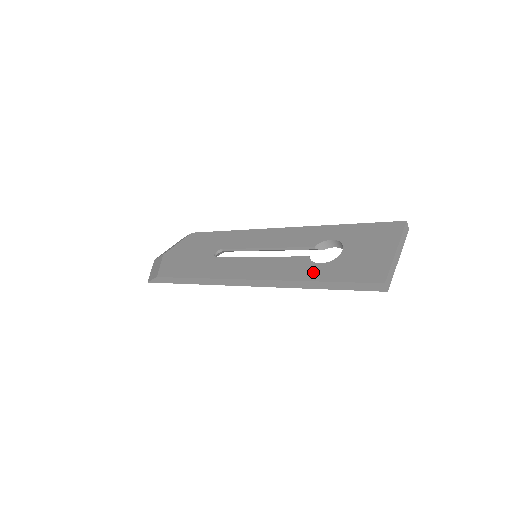
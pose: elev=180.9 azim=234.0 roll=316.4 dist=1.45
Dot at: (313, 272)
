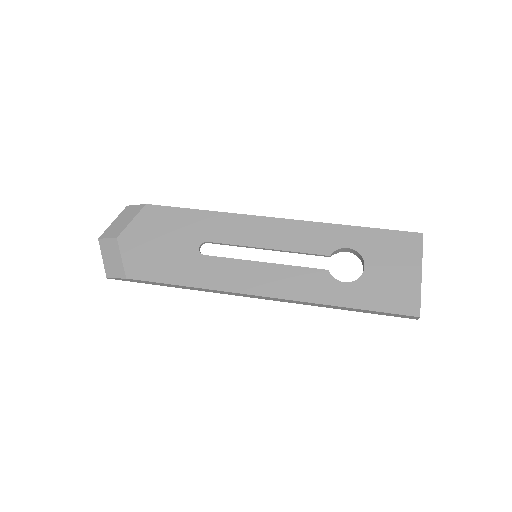
Dot at: (340, 294)
